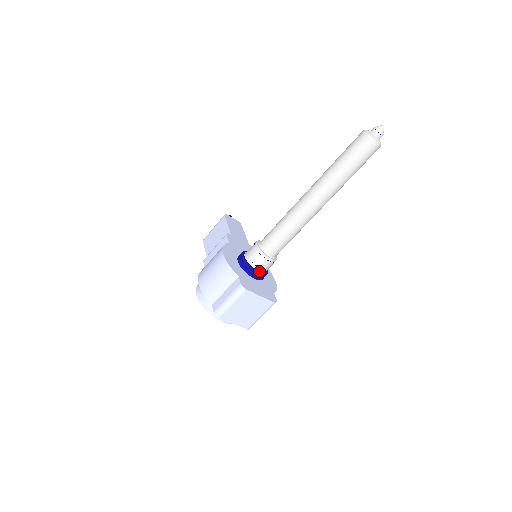
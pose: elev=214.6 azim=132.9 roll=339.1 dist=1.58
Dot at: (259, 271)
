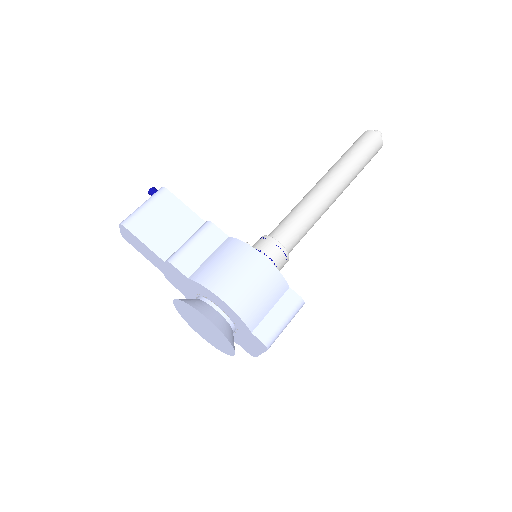
Dot at: occluded
